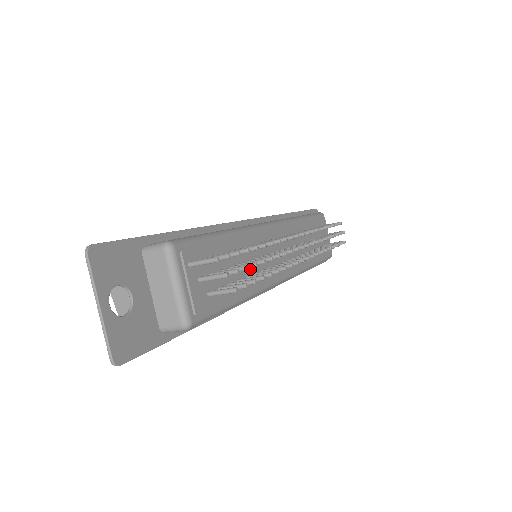
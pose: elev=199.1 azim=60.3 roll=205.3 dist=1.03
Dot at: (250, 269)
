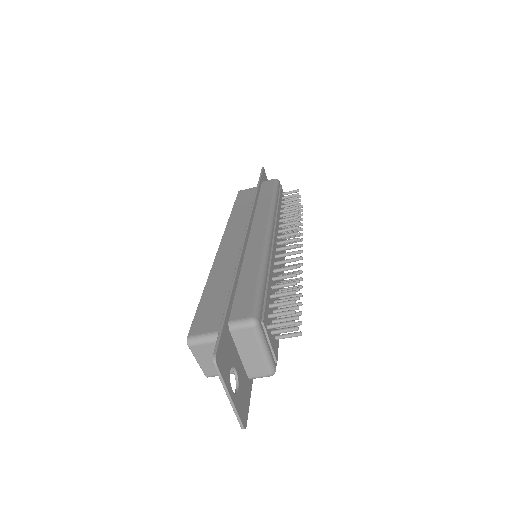
Dot at: (278, 289)
